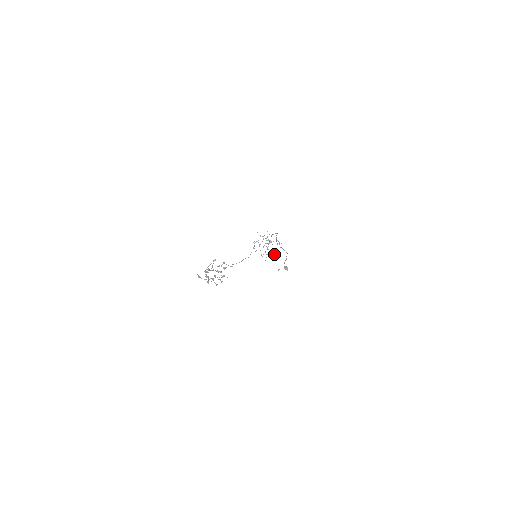
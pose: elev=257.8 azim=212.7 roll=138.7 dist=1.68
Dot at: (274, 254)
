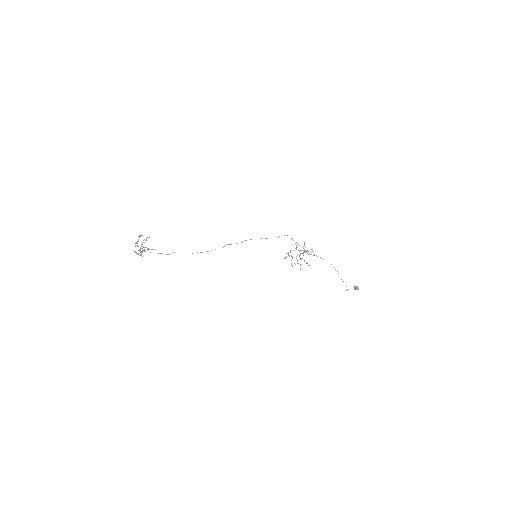
Dot at: (306, 262)
